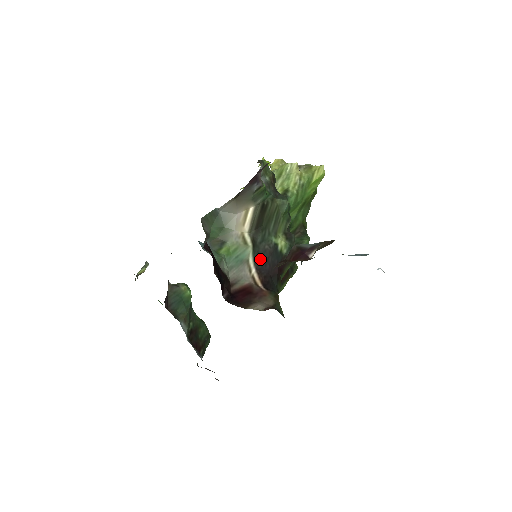
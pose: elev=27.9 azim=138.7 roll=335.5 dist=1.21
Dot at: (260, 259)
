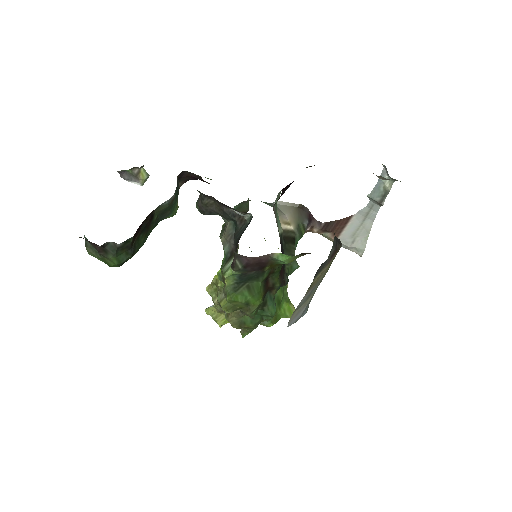
Dot at: (281, 242)
